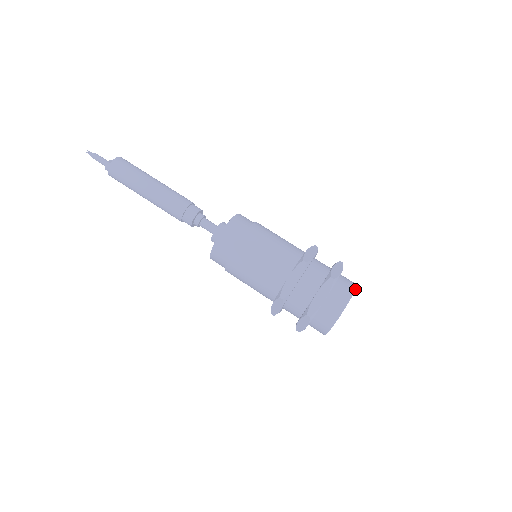
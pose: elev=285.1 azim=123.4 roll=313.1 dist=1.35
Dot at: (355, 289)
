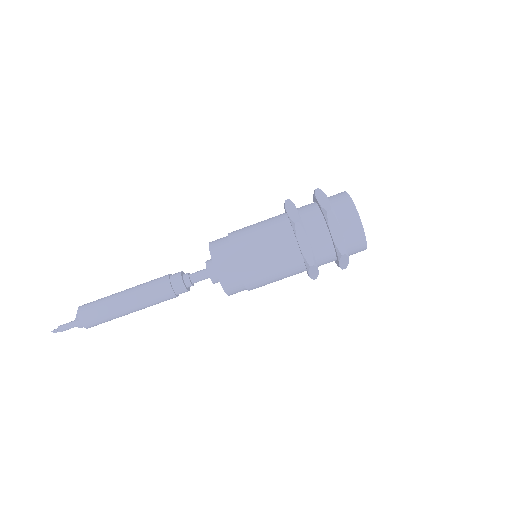
Dot at: (350, 197)
